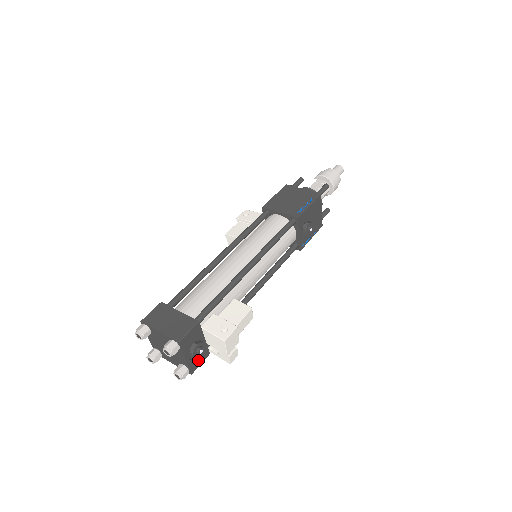
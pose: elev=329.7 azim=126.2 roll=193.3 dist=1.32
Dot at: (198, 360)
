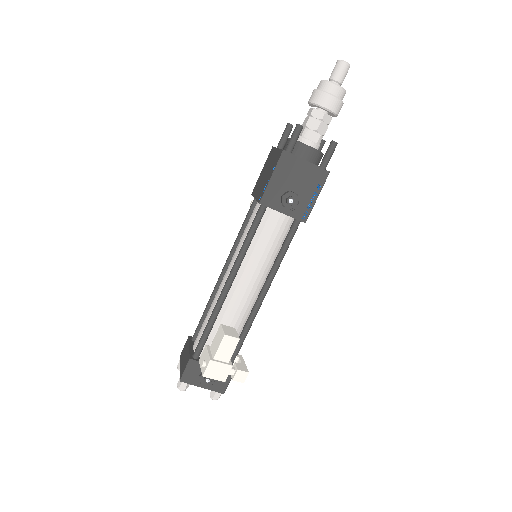
Dot at: (222, 382)
